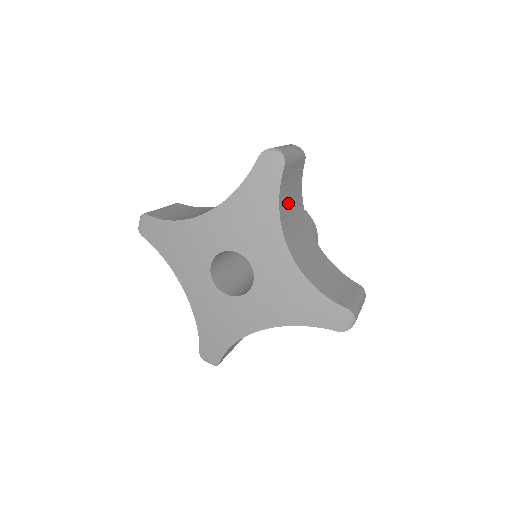
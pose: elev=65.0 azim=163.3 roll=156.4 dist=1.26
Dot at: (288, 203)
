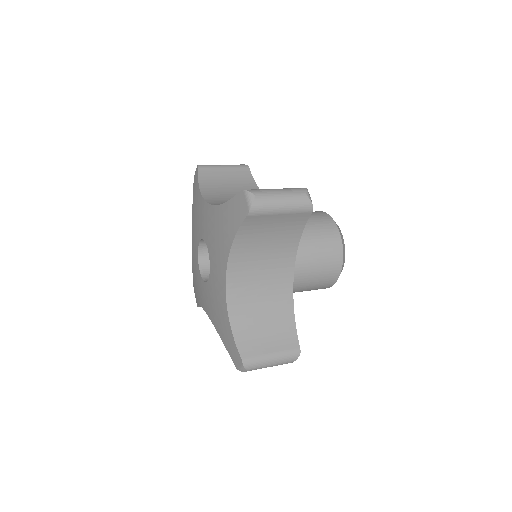
Dot at: (221, 188)
